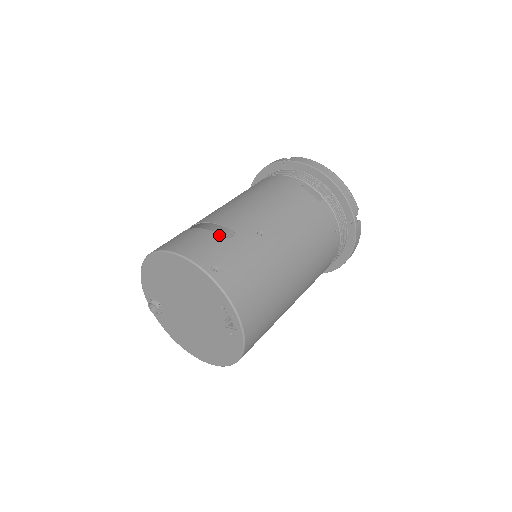
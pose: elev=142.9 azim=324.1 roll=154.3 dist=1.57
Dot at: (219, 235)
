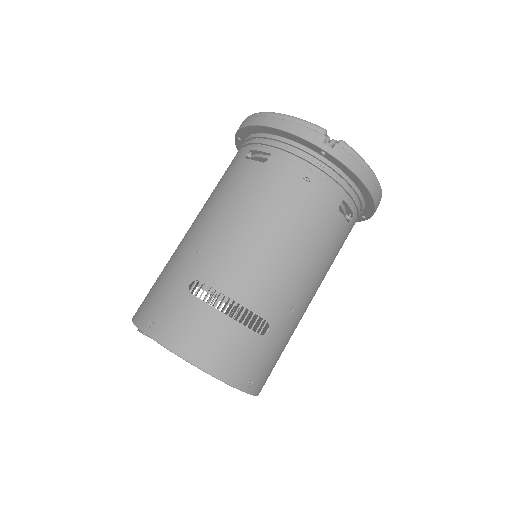
Dot at: (254, 334)
